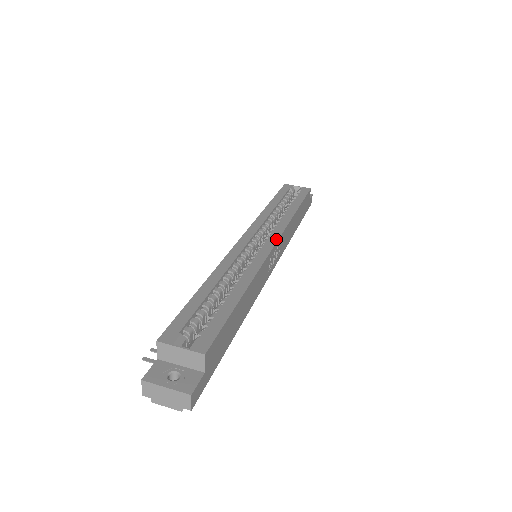
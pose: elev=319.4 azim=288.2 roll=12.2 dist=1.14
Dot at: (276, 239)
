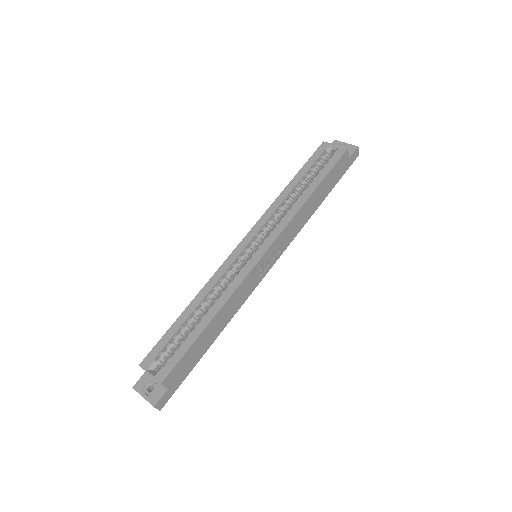
Dot at: (268, 246)
